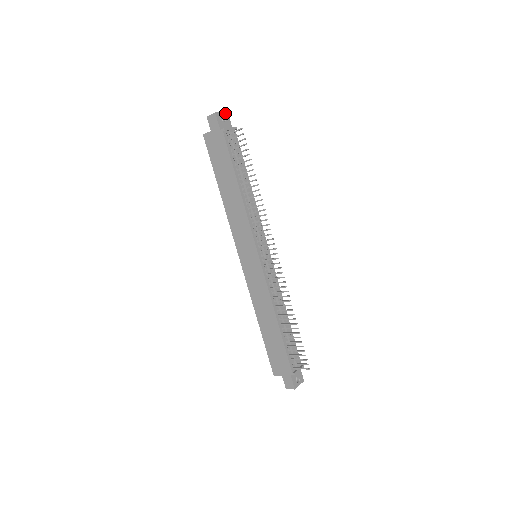
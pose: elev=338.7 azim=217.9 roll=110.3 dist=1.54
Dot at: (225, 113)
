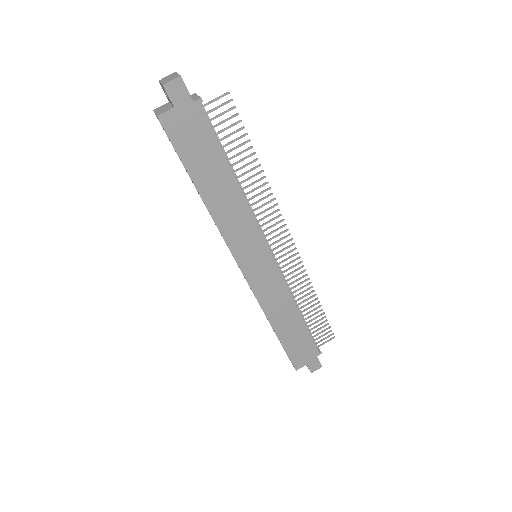
Dot at: occluded
